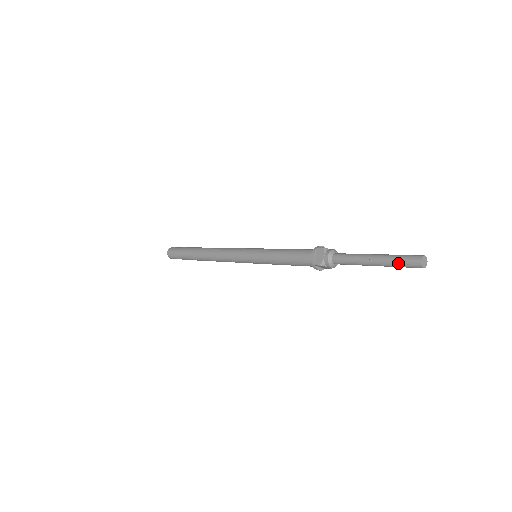
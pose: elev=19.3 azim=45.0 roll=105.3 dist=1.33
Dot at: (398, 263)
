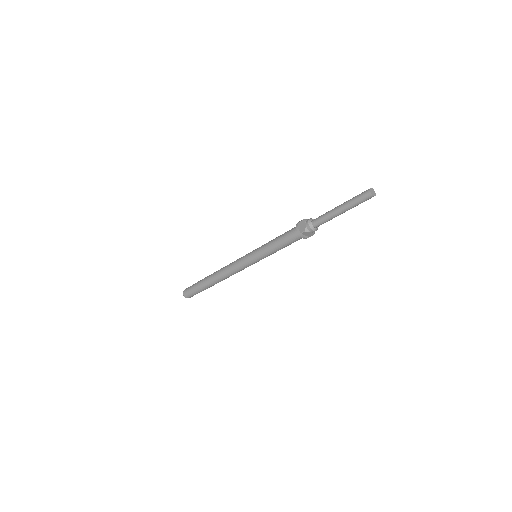
Dot at: (356, 201)
